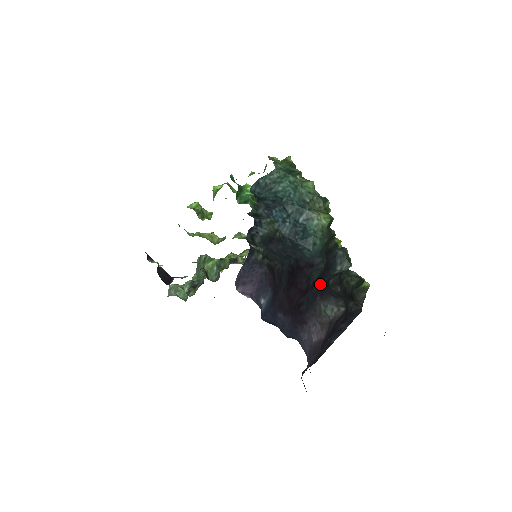
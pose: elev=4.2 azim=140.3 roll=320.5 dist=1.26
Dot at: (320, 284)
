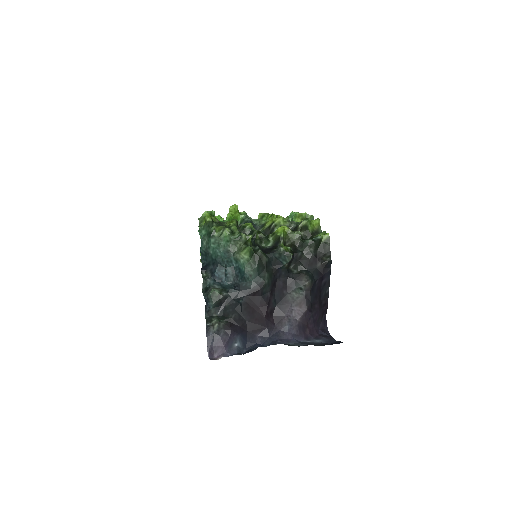
Dot at: (279, 284)
